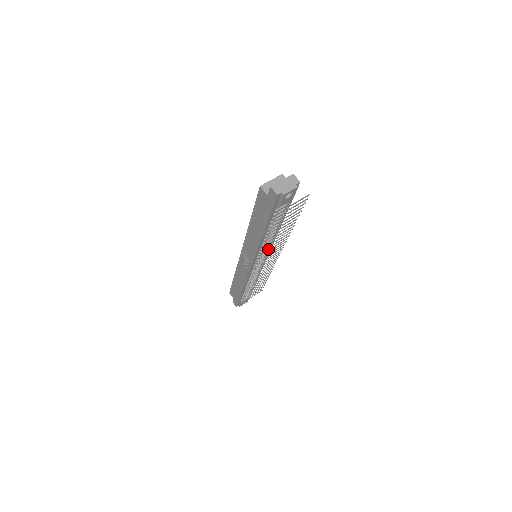
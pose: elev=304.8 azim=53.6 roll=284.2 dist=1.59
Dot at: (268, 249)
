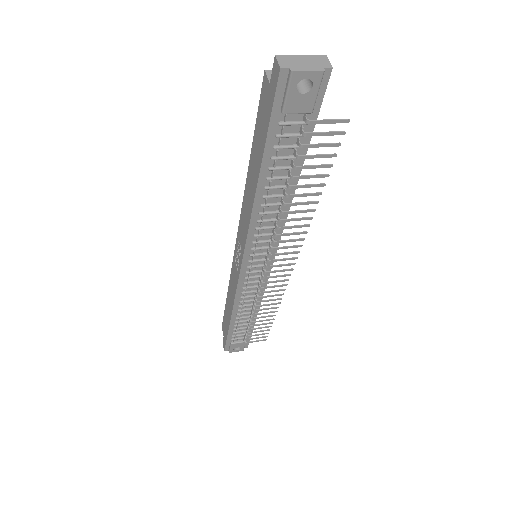
Dot at: (271, 239)
